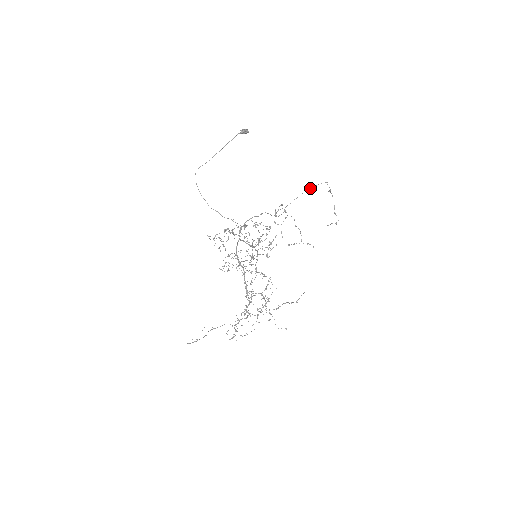
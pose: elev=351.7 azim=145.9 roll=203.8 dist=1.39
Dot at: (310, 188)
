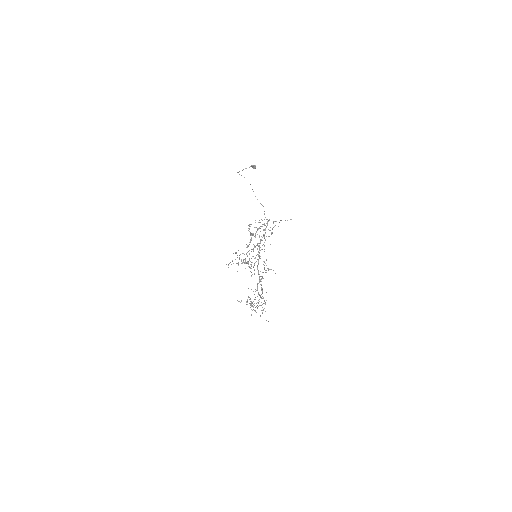
Dot at: occluded
